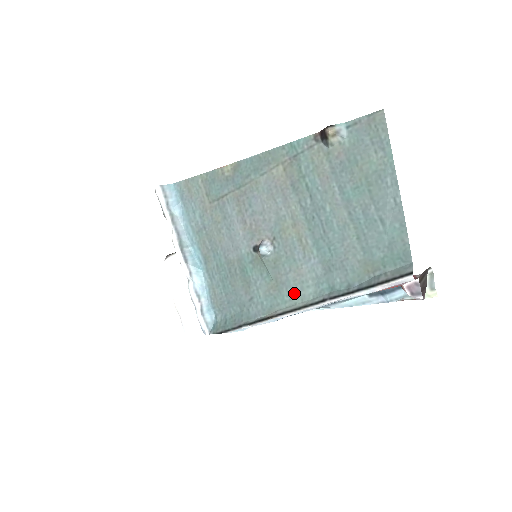
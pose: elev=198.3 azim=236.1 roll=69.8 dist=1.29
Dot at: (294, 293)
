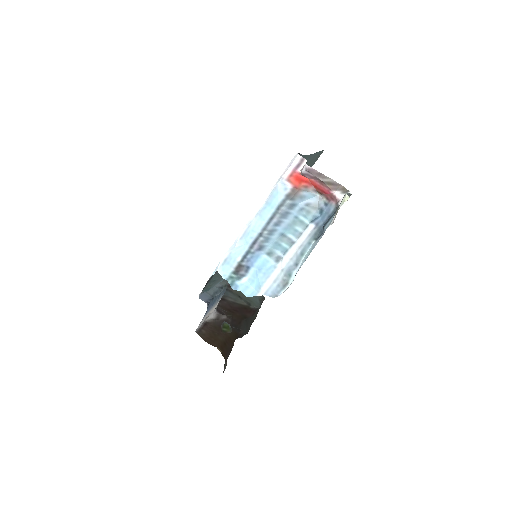
Dot at: occluded
